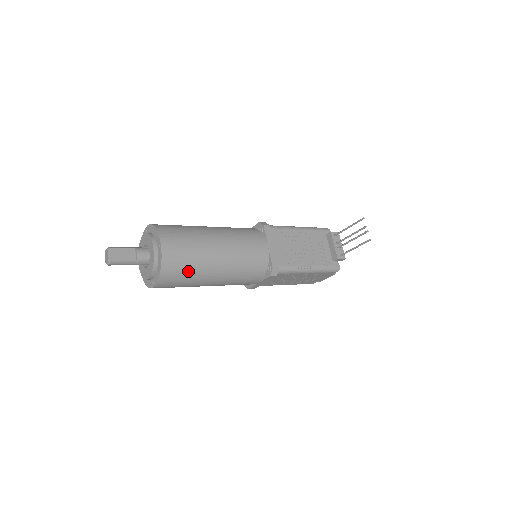
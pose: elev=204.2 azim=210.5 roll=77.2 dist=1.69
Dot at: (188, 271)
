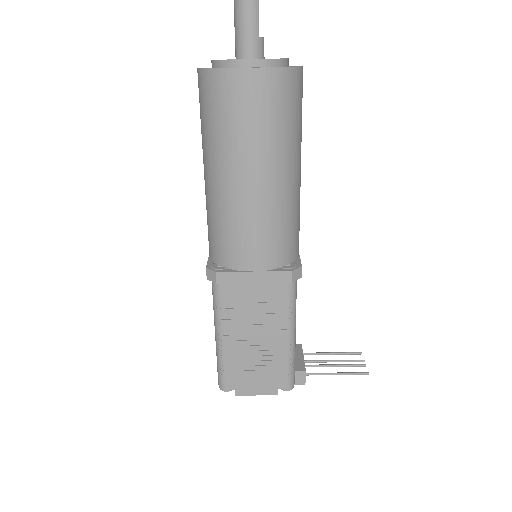
Dot at: (287, 120)
